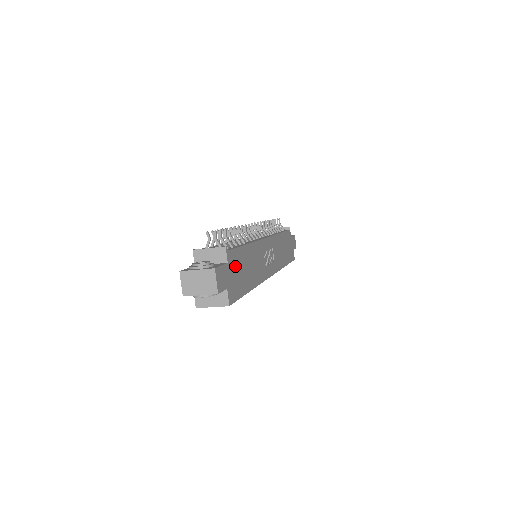
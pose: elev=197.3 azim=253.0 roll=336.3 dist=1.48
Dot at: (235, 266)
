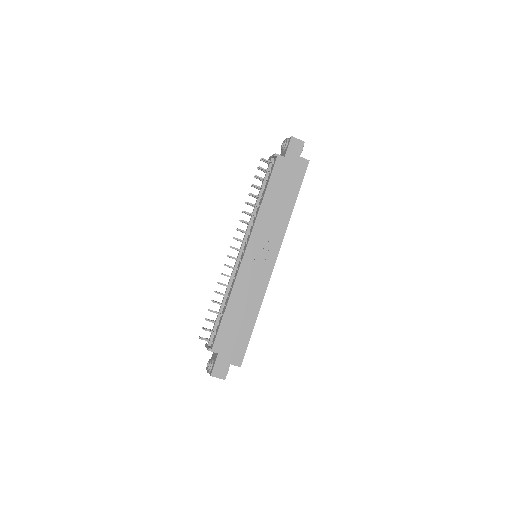
Dot at: (226, 341)
